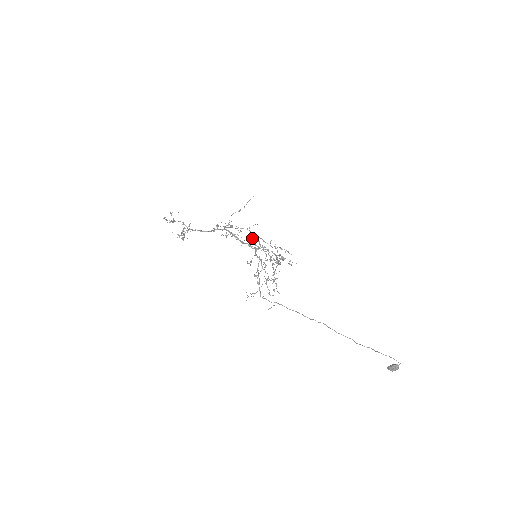
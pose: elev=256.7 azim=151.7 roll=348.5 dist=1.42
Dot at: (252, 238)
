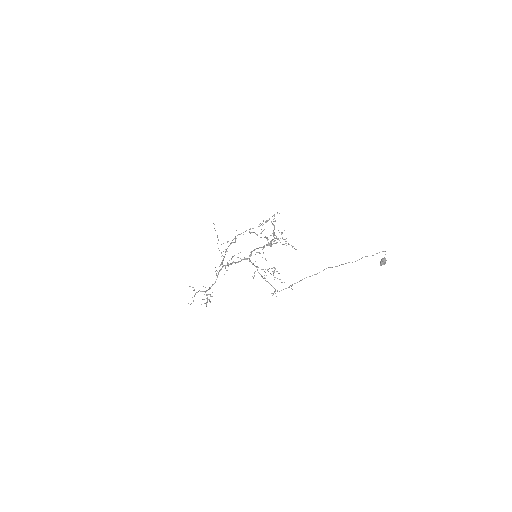
Dot at: (240, 258)
